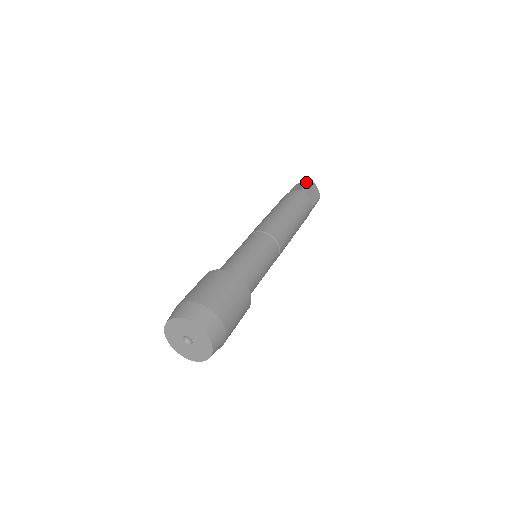
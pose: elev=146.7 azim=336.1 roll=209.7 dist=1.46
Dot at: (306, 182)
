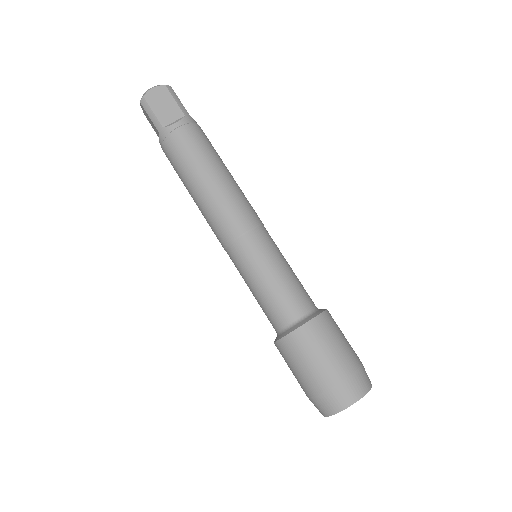
Dot at: (144, 110)
